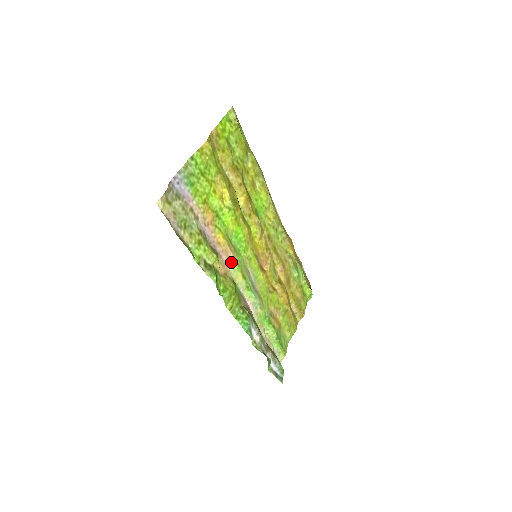
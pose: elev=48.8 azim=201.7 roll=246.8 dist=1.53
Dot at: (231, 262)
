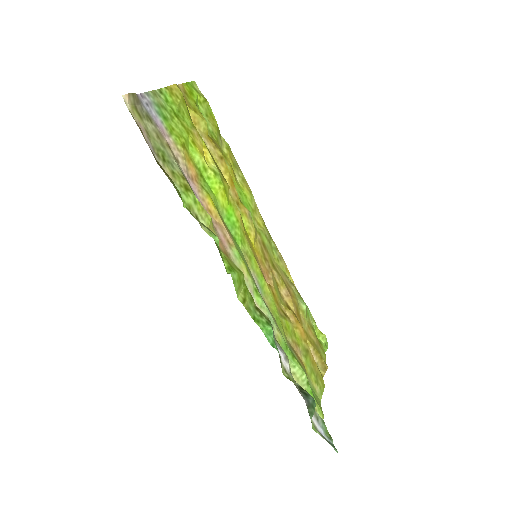
Dot at: (229, 244)
